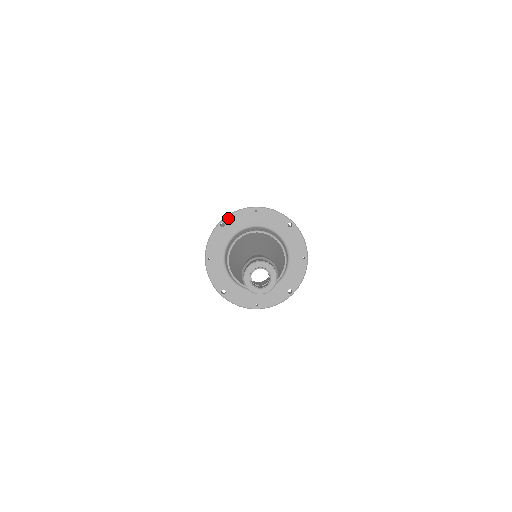
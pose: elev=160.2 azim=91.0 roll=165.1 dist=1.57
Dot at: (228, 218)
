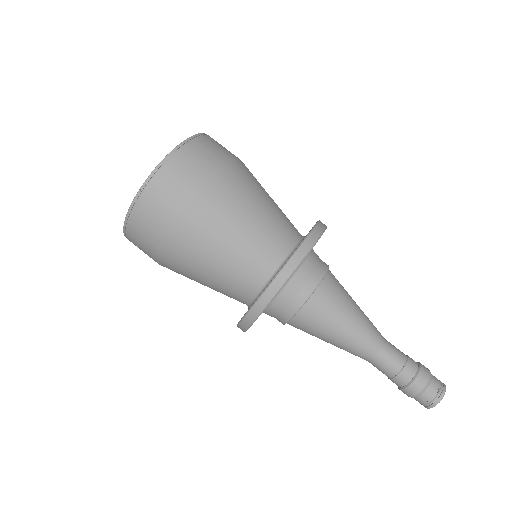
Dot at: occluded
